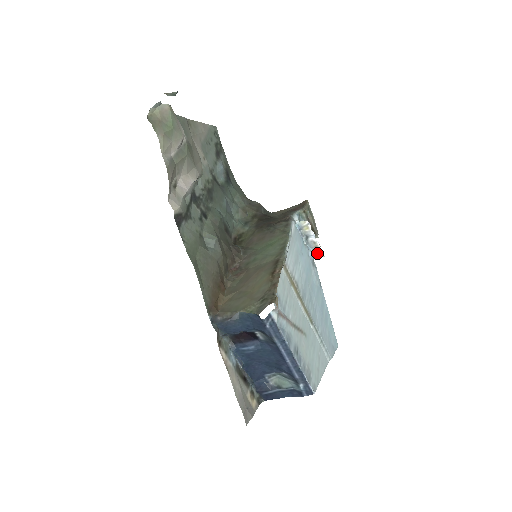
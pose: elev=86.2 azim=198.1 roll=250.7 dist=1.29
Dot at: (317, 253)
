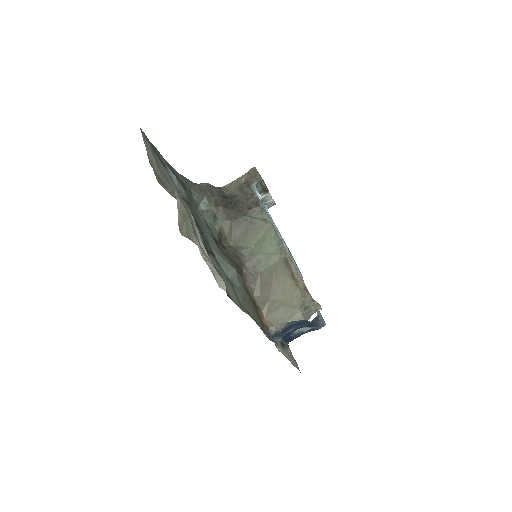
Dot at: (271, 206)
